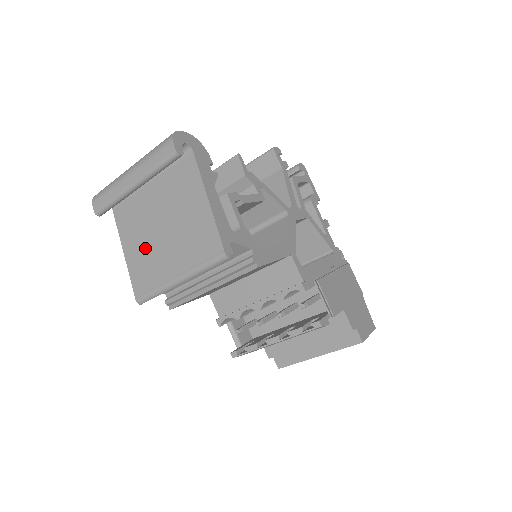
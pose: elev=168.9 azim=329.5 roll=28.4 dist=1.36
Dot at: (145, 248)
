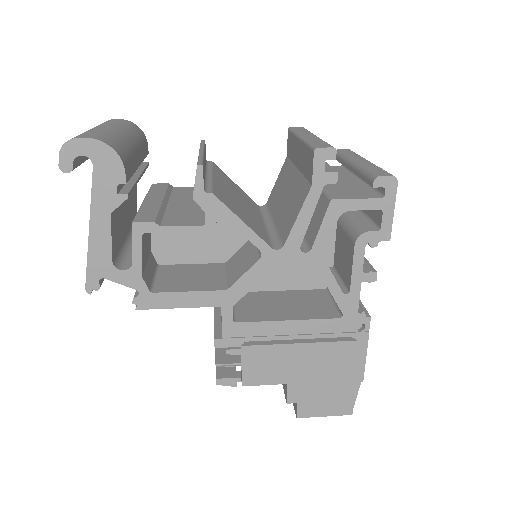
Dot at: occluded
